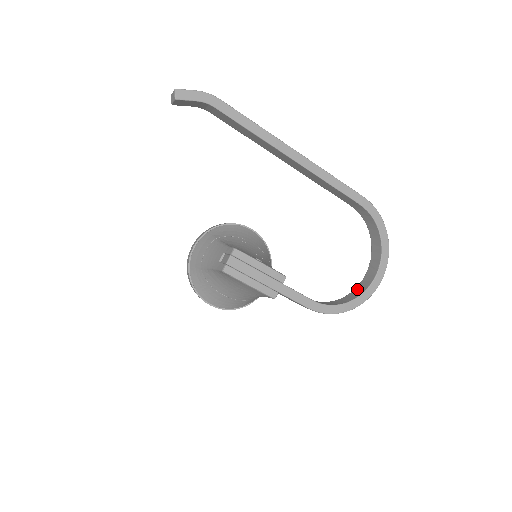
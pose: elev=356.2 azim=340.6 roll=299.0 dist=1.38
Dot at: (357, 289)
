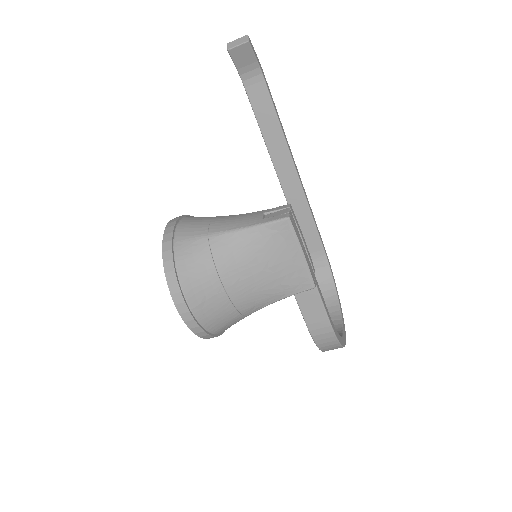
Dot at: occluded
